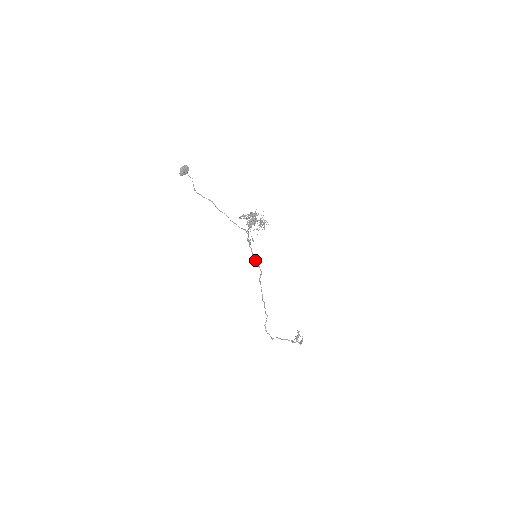
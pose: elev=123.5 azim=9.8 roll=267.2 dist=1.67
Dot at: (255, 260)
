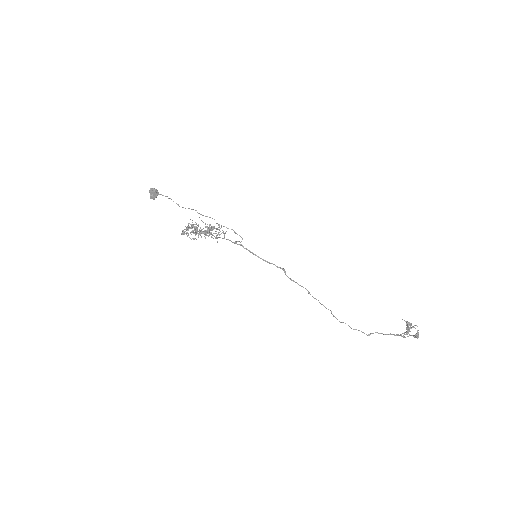
Dot at: occluded
